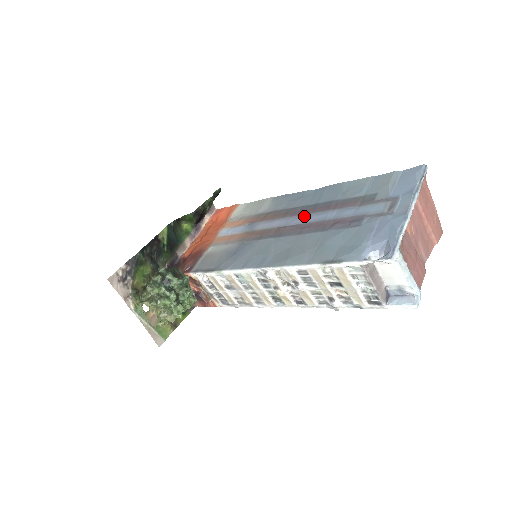
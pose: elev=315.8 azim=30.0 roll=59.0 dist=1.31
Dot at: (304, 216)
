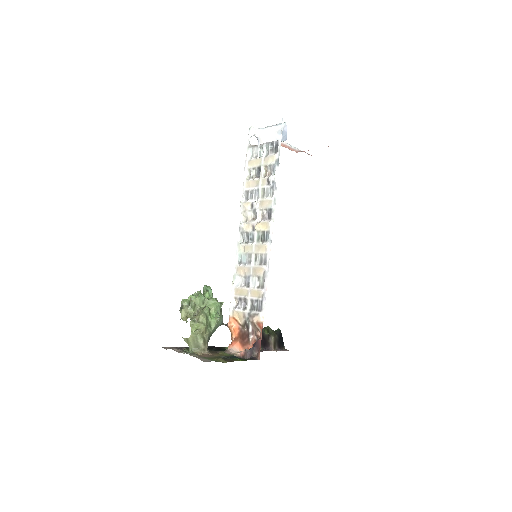
Dot at: occluded
